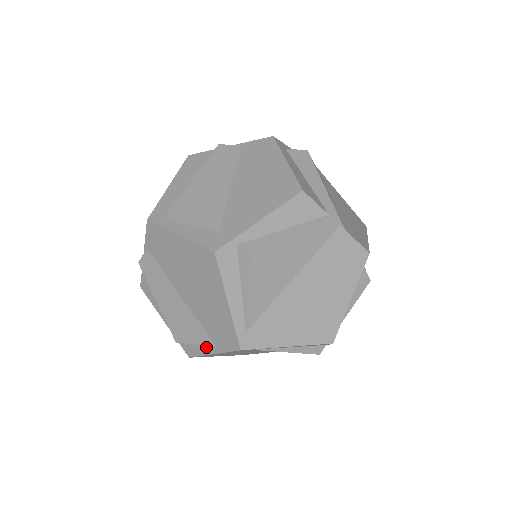
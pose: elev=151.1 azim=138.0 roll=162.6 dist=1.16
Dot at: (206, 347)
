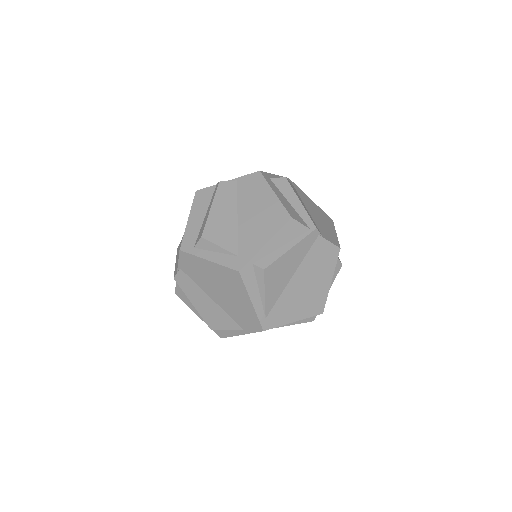
Dot at: (235, 331)
